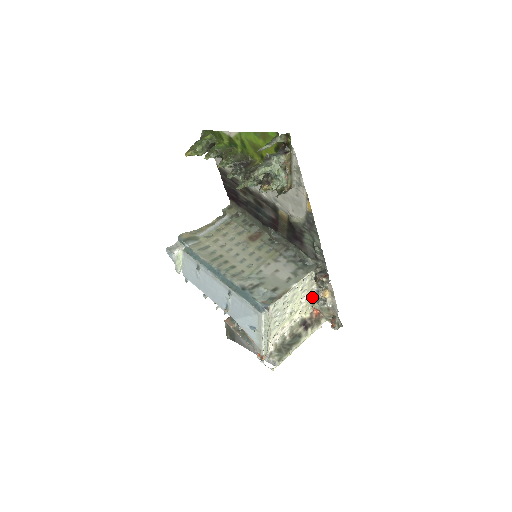
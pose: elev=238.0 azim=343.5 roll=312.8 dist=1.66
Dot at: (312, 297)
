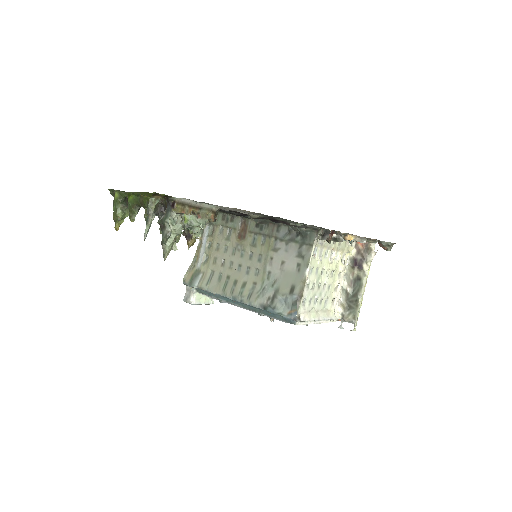
Dot at: occluded
